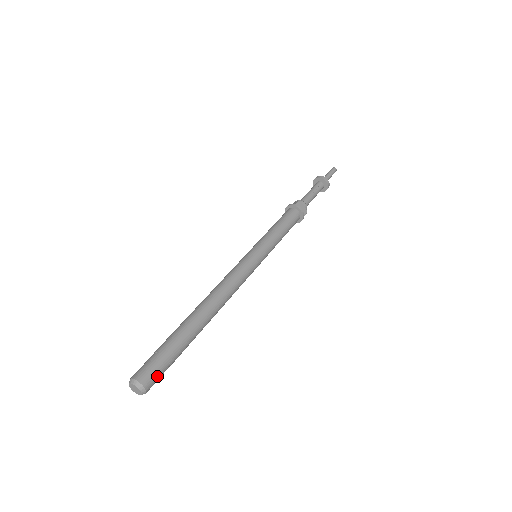
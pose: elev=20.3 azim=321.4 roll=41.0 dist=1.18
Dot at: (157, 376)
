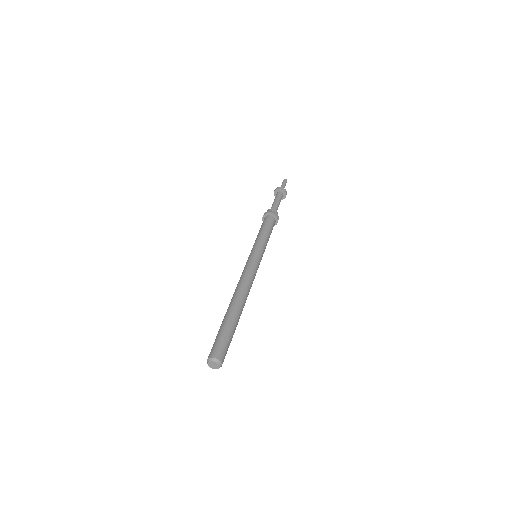
Dot at: (226, 353)
